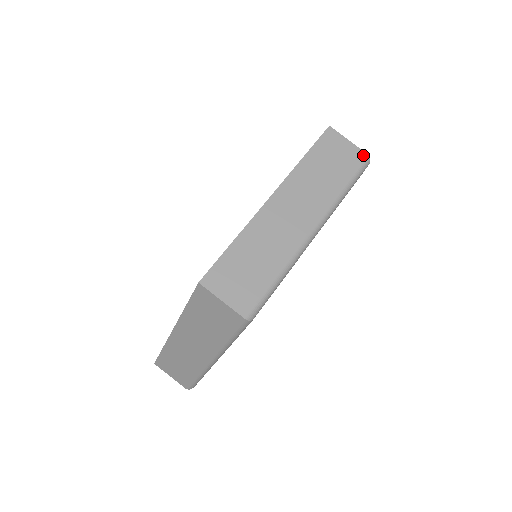
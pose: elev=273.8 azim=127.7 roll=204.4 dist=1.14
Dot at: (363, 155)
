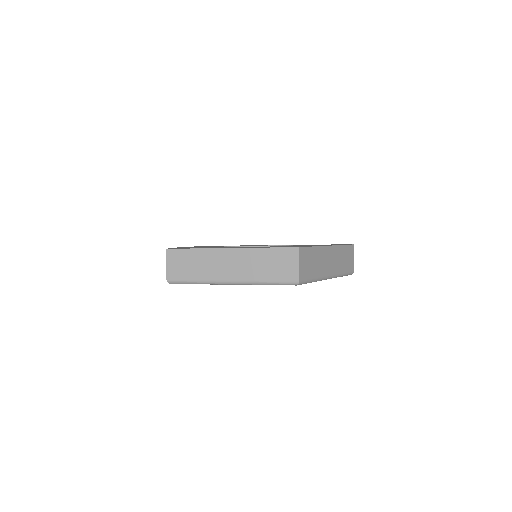
Dot at: (296, 278)
